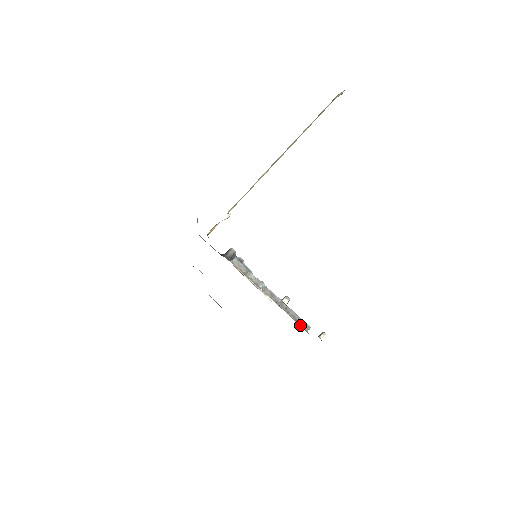
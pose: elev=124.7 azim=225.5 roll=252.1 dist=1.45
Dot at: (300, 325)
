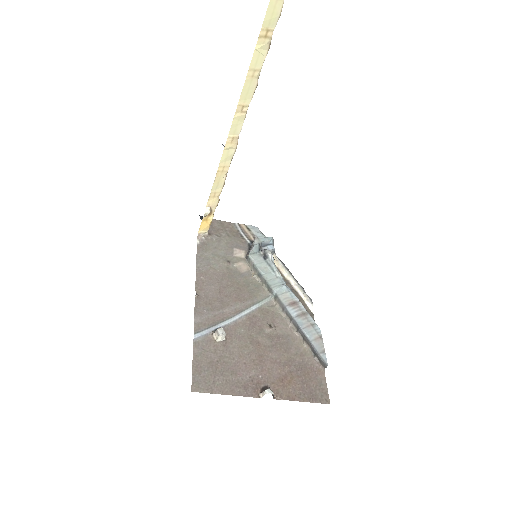
Dot at: (315, 357)
